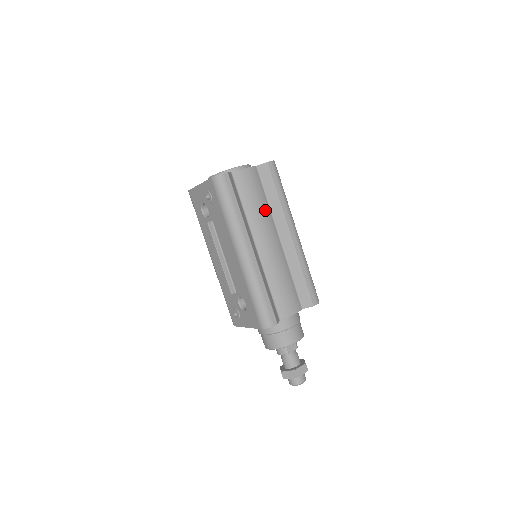
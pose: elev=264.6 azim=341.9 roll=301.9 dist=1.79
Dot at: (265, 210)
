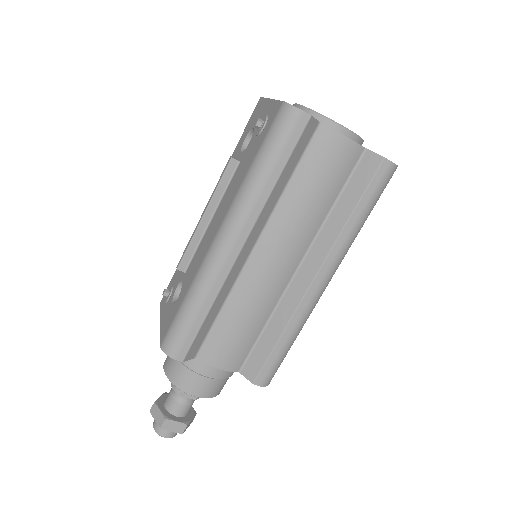
Dot at: (315, 216)
